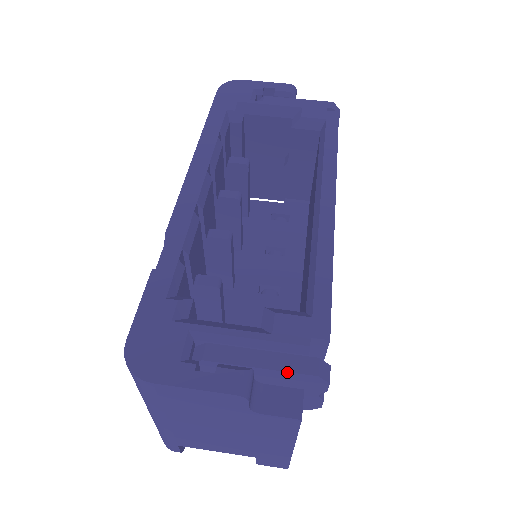
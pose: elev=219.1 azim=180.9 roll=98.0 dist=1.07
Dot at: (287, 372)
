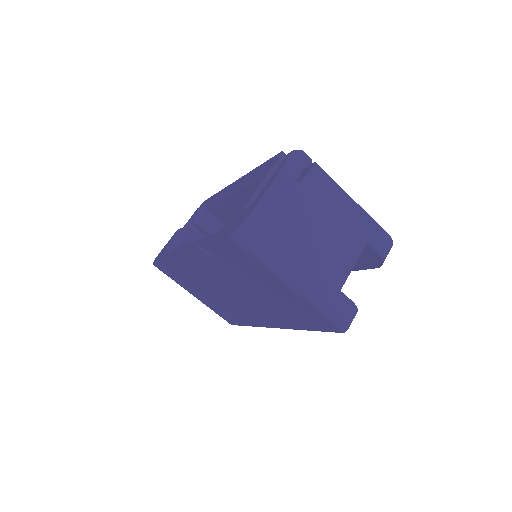
Dot at: (285, 163)
